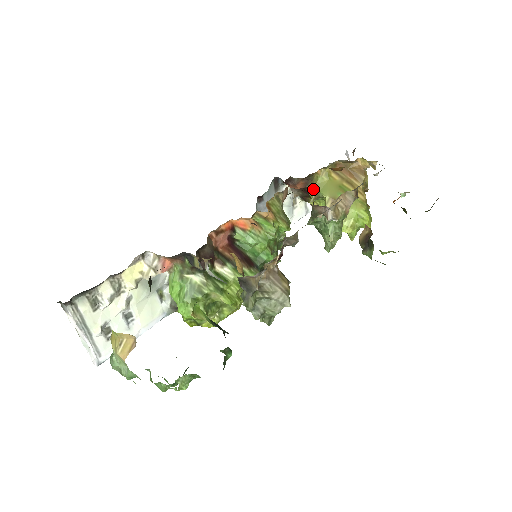
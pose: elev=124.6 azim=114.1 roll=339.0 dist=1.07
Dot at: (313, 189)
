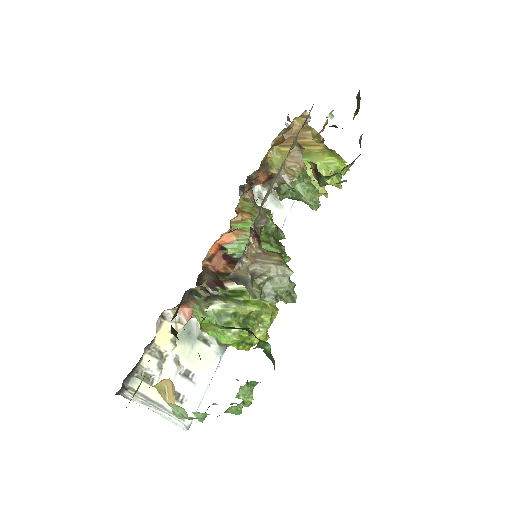
Dot at: (275, 172)
